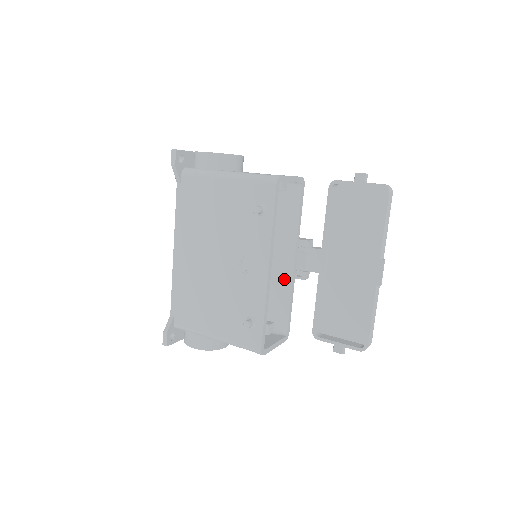
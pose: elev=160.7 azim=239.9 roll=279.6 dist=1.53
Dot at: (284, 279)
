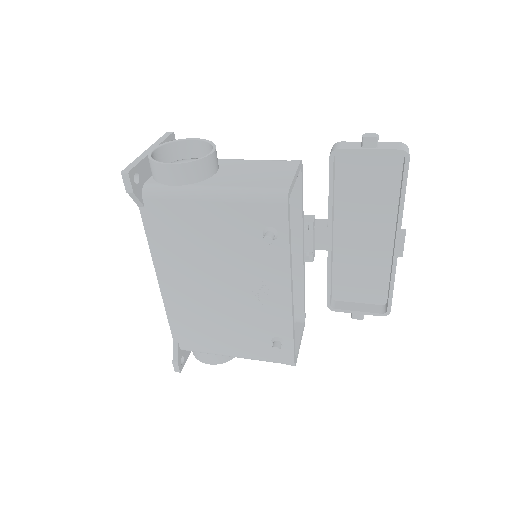
Dot at: (292, 270)
